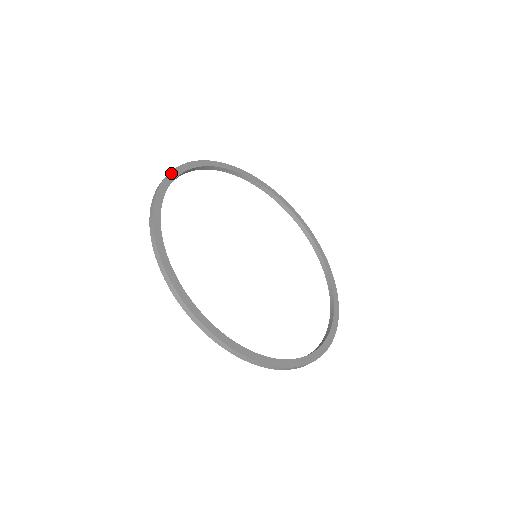
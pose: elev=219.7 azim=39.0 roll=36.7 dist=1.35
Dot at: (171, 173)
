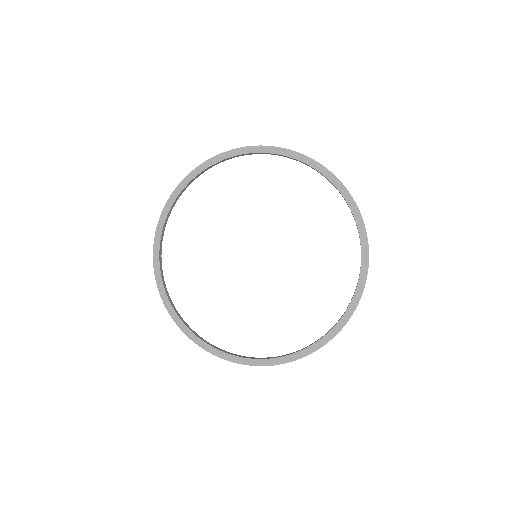
Dot at: (160, 291)
